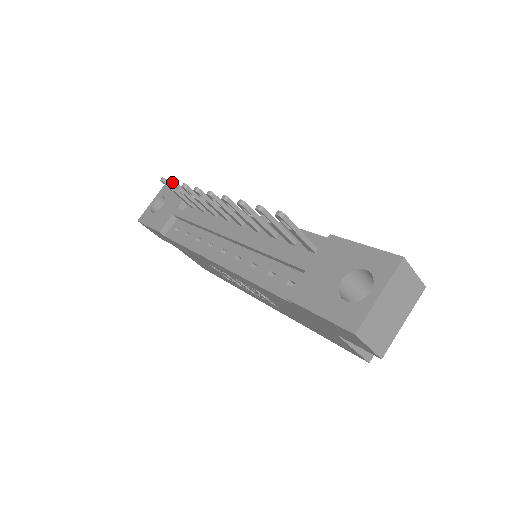
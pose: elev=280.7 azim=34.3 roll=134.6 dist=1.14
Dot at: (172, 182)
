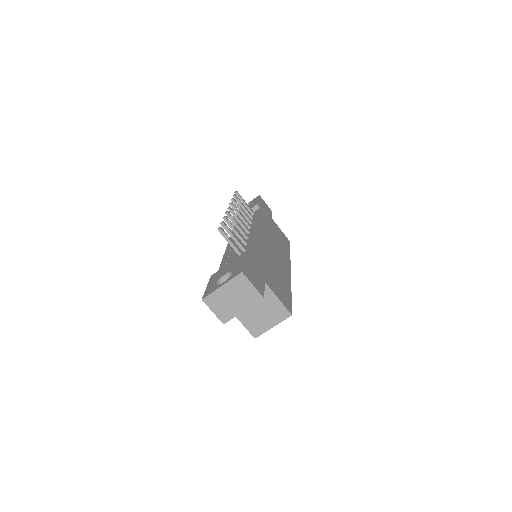
Dot at: (233, 195)
